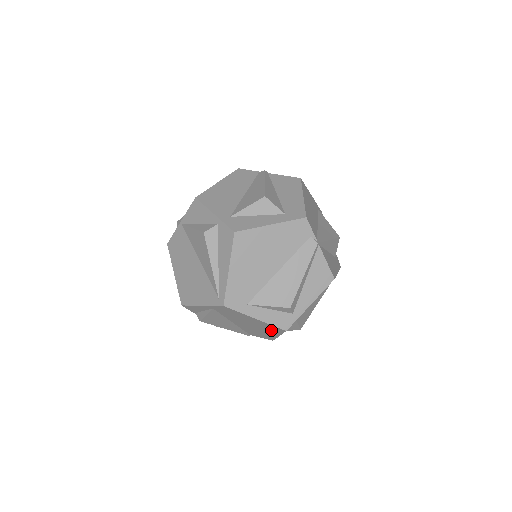
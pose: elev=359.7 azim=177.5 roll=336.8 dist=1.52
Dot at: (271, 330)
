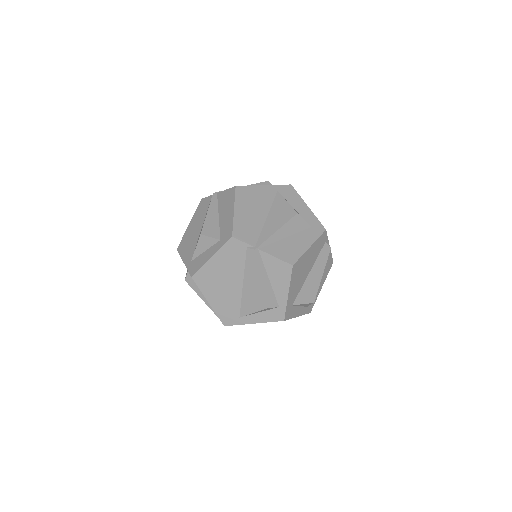
Dot at: occluded
